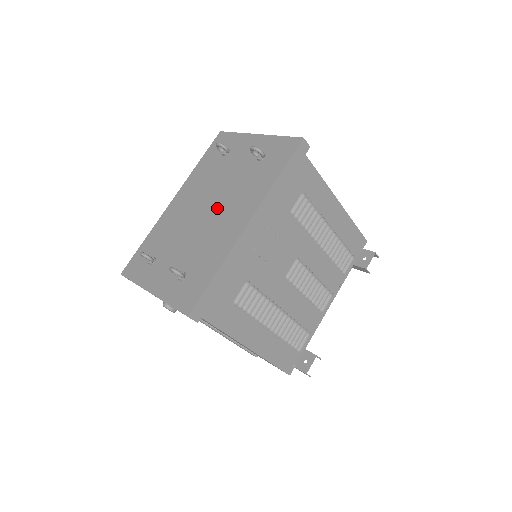
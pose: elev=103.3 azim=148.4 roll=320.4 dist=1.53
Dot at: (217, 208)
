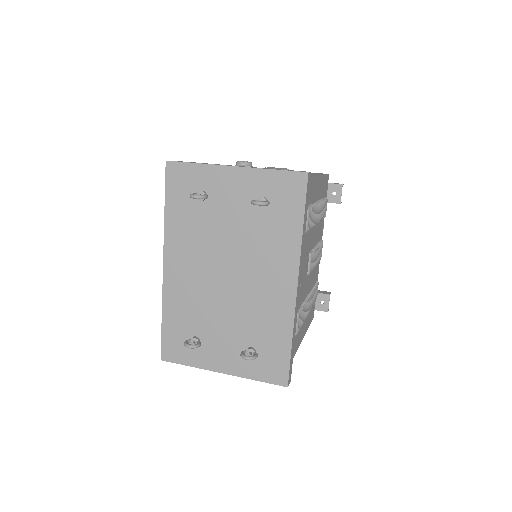
Dot at: (242, 272)
